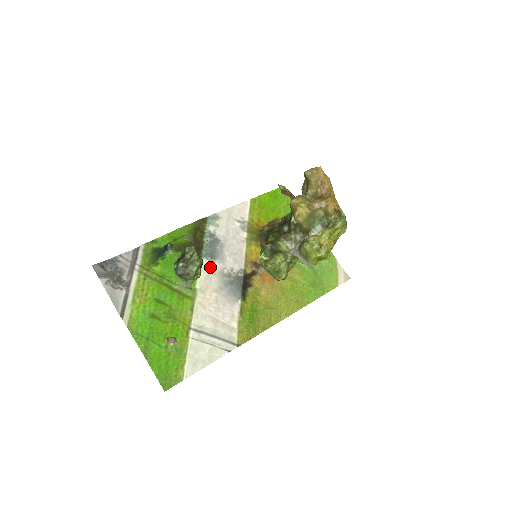
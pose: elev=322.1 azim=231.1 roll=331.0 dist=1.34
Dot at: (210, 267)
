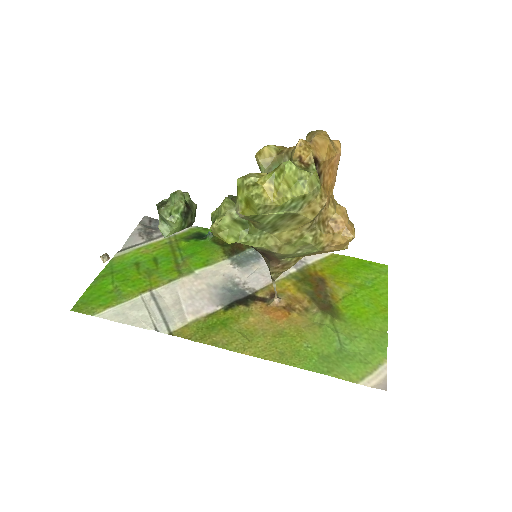
Dot at: (226, 268)
